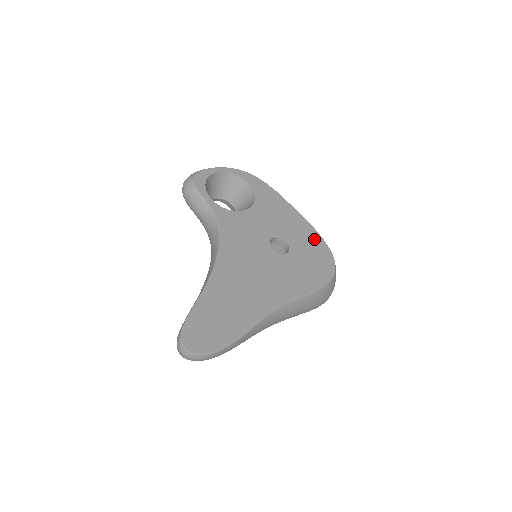
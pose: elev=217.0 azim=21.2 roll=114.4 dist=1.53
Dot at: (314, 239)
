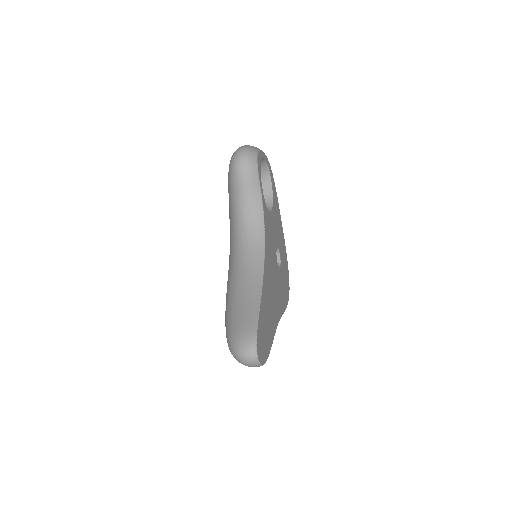
Dot at: occluded
